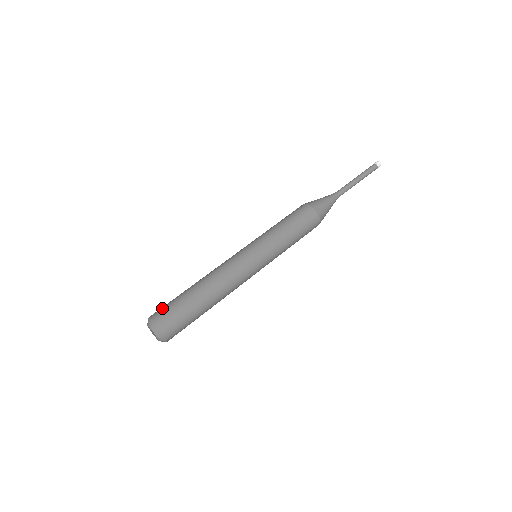
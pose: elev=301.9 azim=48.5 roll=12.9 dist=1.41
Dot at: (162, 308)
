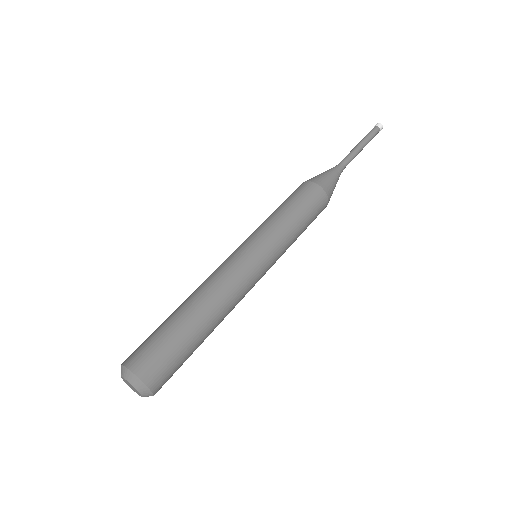
Dot at: occluded
